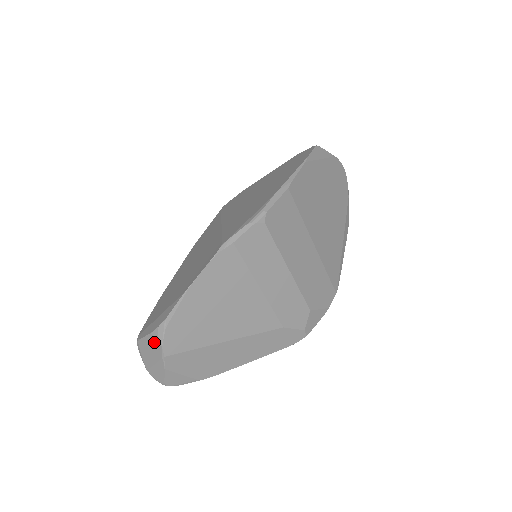
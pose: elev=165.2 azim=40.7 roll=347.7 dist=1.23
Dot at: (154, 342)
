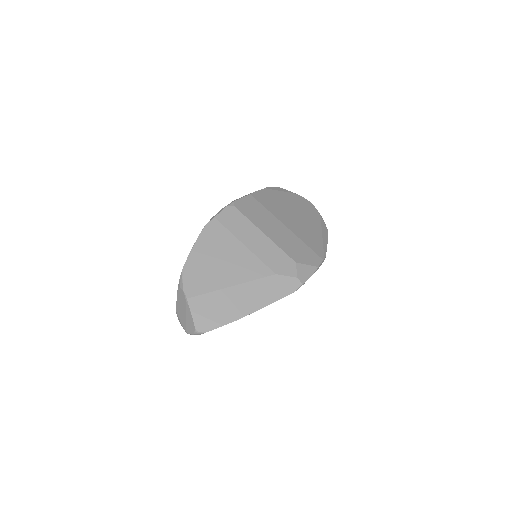
Dot at: (180, 294)
